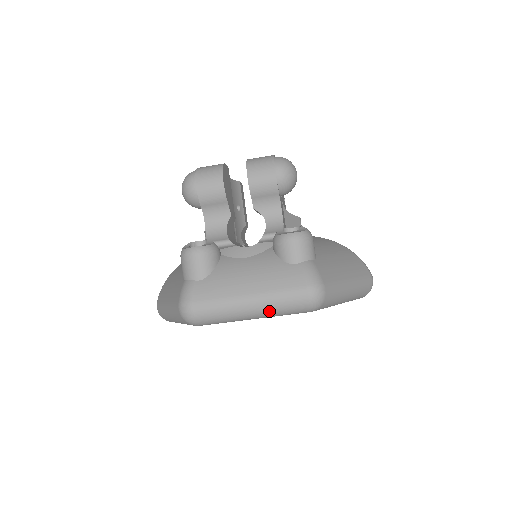
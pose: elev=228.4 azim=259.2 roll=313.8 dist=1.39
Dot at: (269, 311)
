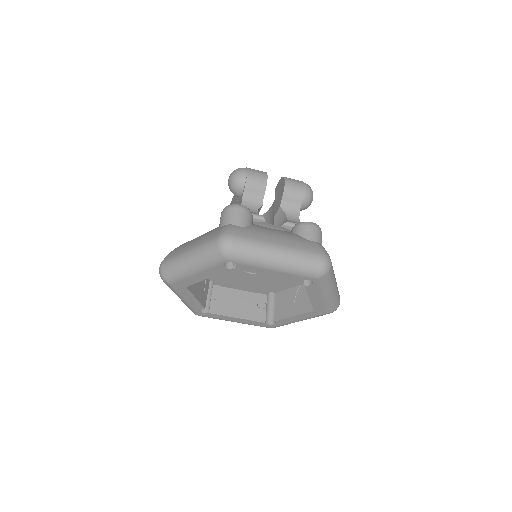
Dot at: (290, 263)
